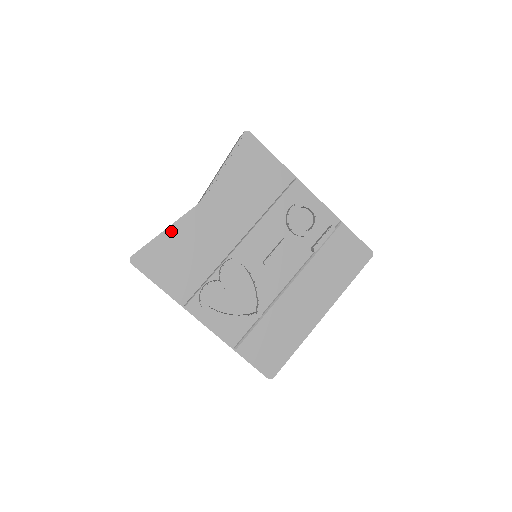
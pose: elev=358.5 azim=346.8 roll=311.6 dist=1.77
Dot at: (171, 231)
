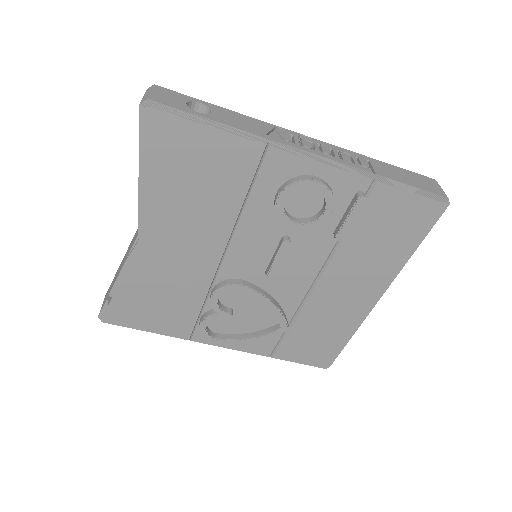
Dot at: (124, 281)
